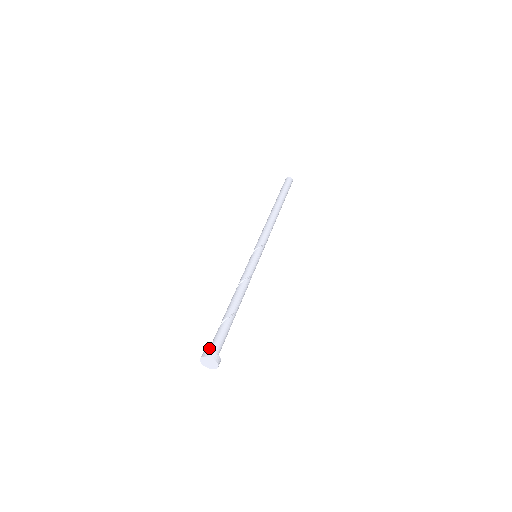
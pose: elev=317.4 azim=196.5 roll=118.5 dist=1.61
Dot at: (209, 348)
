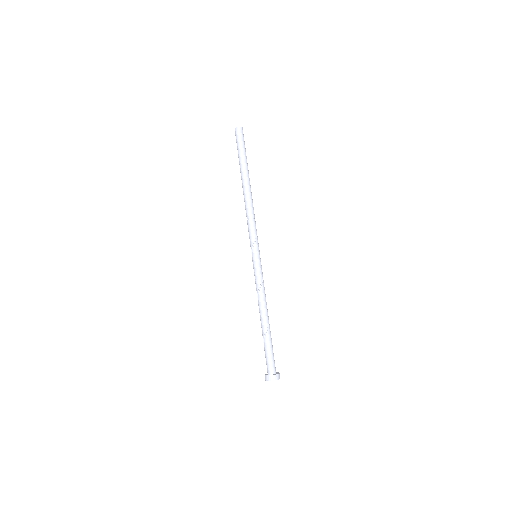
Dot at: (267, 368)
